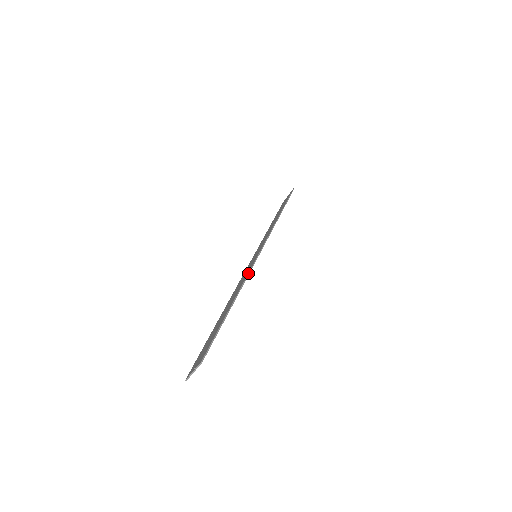
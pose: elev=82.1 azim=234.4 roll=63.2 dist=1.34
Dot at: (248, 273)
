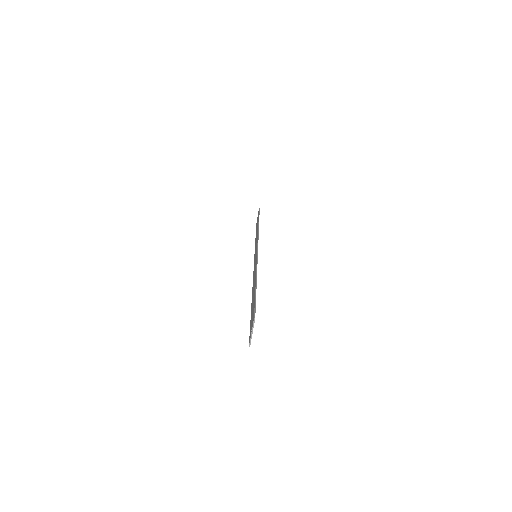
Dot at: (256, 262)
